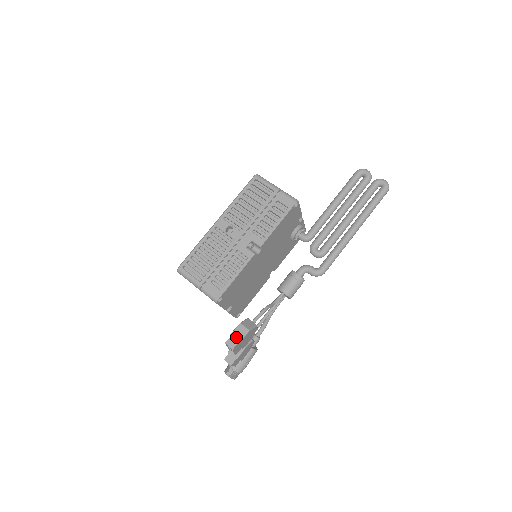
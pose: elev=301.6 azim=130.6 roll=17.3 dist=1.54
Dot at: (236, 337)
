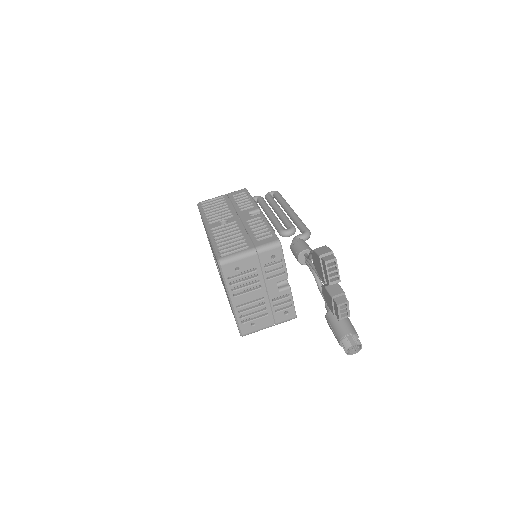
Dot at: (325, 252)
